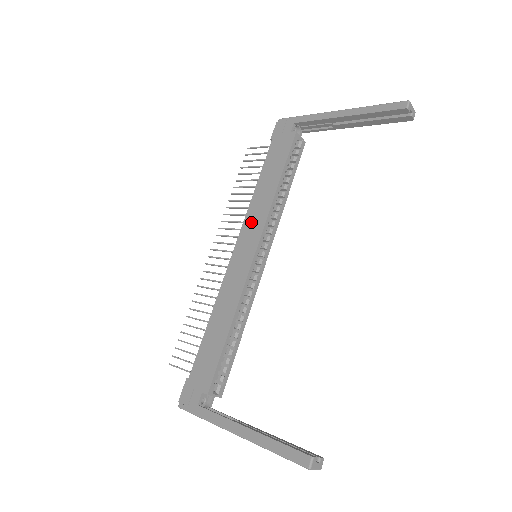
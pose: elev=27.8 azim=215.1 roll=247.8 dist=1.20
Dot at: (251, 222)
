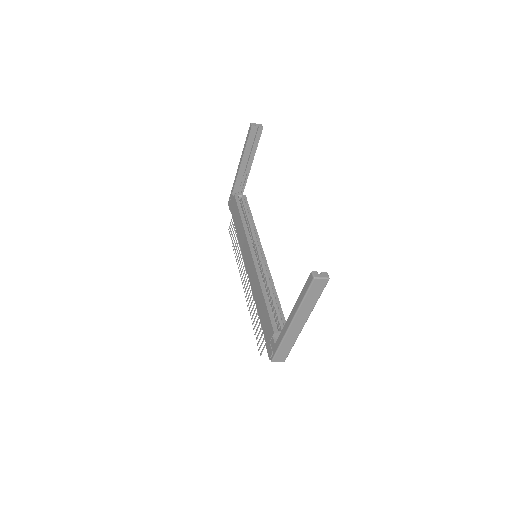
Dot at: (243, 247)
